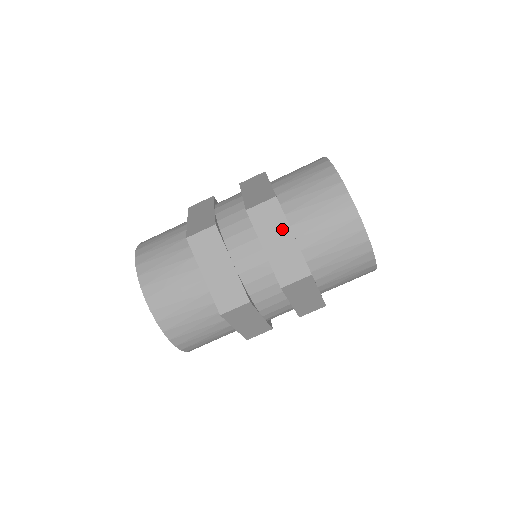
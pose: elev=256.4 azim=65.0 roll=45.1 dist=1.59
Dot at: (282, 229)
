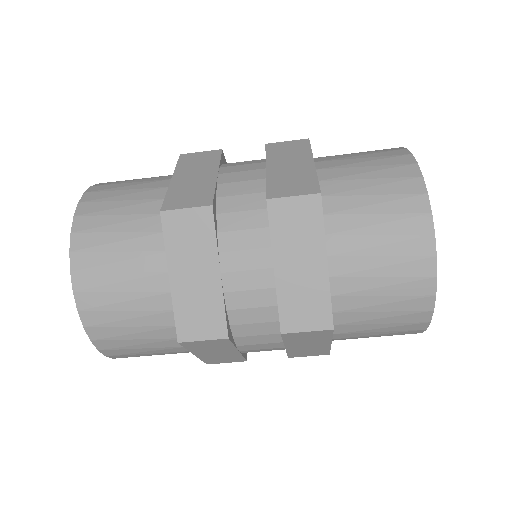
Dot at: (320, 342)
